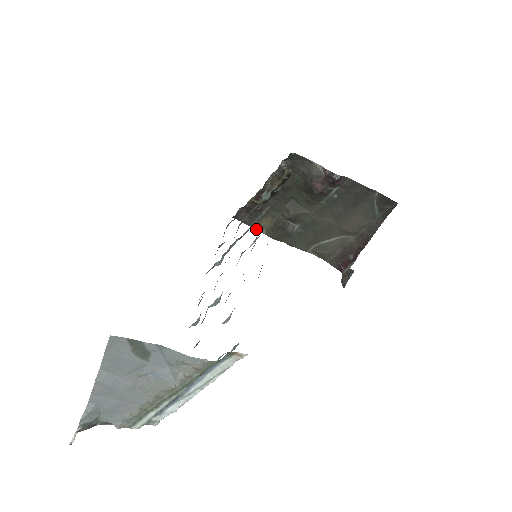
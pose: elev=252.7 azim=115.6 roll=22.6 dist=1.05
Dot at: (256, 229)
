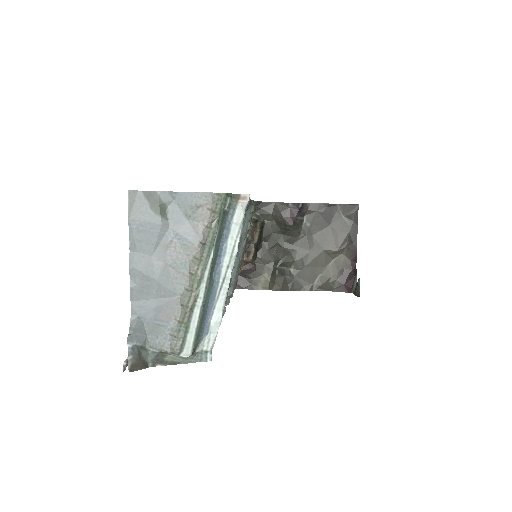
Dot at: (259, 289)
